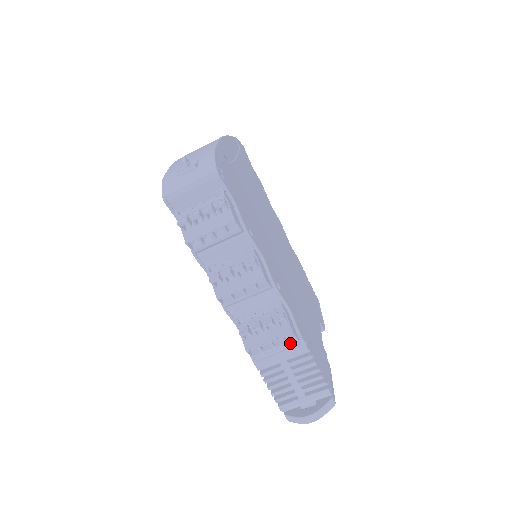
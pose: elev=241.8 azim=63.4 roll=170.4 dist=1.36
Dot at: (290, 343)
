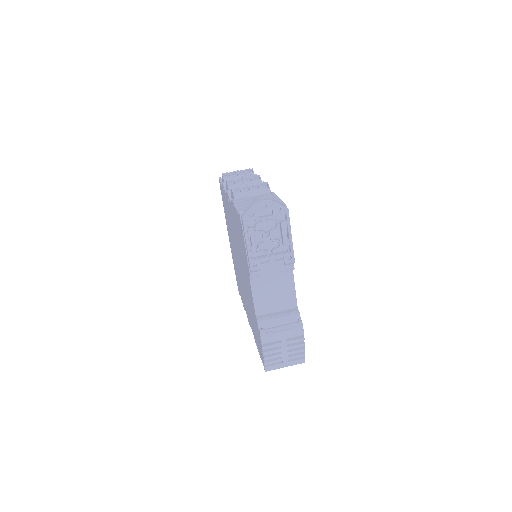
Dot at: (264, 192)
